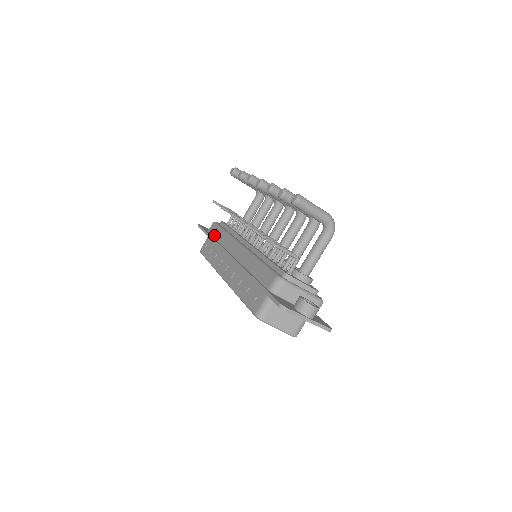
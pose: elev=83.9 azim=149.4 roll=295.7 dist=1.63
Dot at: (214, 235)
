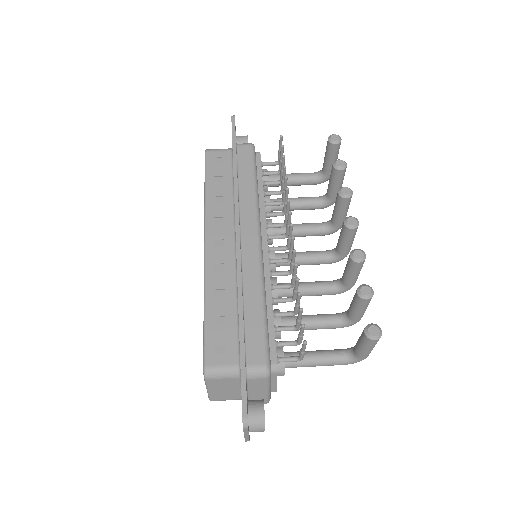
Dot at: (241, 167)
